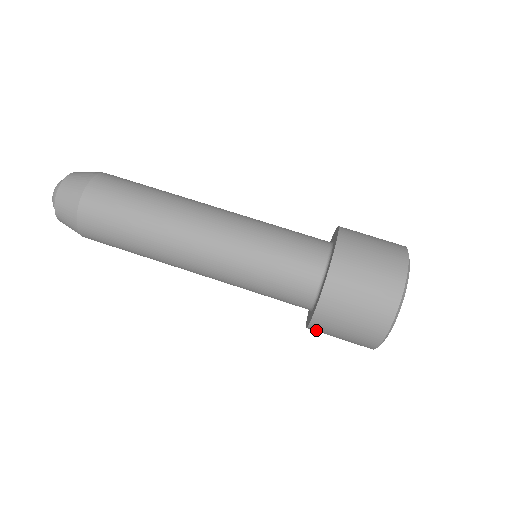
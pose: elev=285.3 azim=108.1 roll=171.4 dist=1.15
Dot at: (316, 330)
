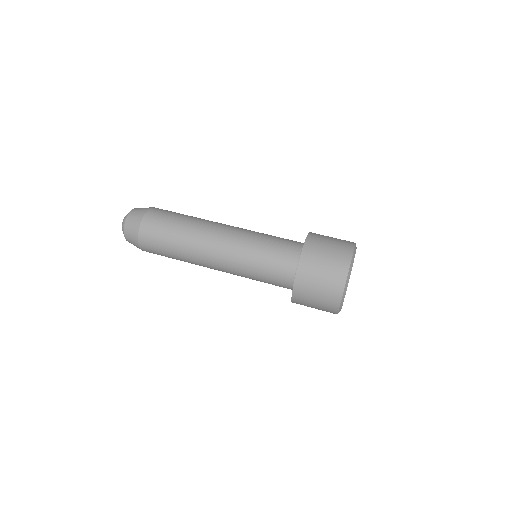
Dot at: (304, 267)
